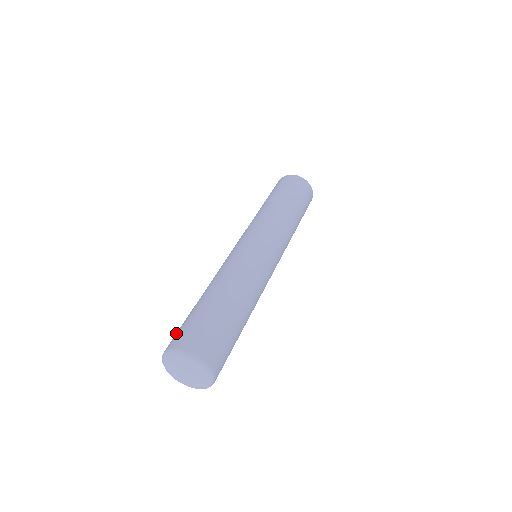
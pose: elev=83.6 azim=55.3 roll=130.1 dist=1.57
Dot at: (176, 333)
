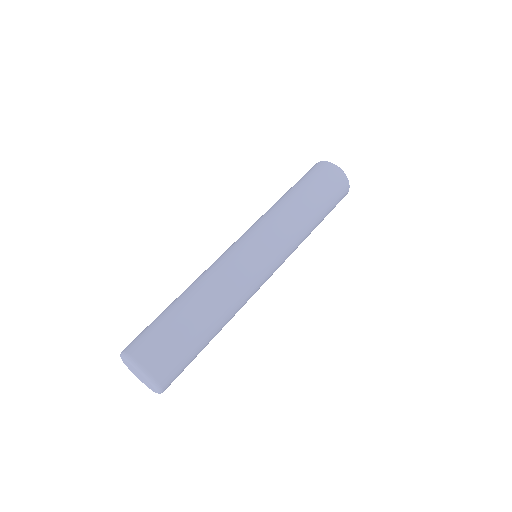
Dot at: (148, 337)
